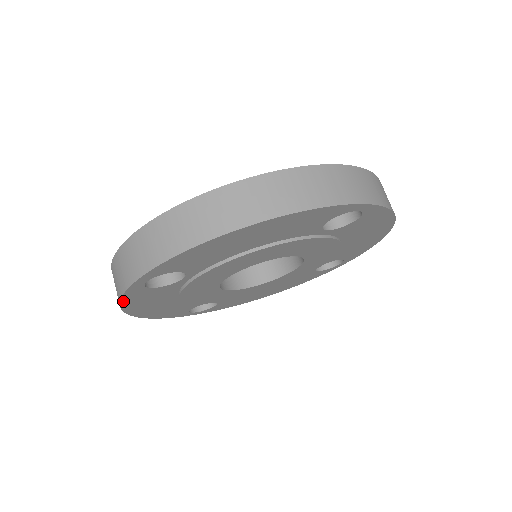
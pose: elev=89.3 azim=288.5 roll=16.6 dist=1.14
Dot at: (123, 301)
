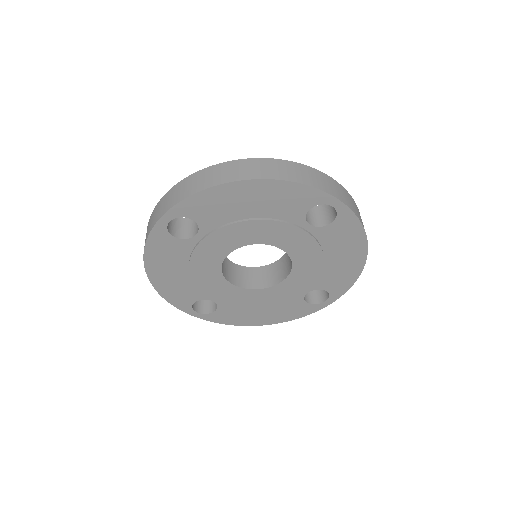
Dot at: (148, 244)
